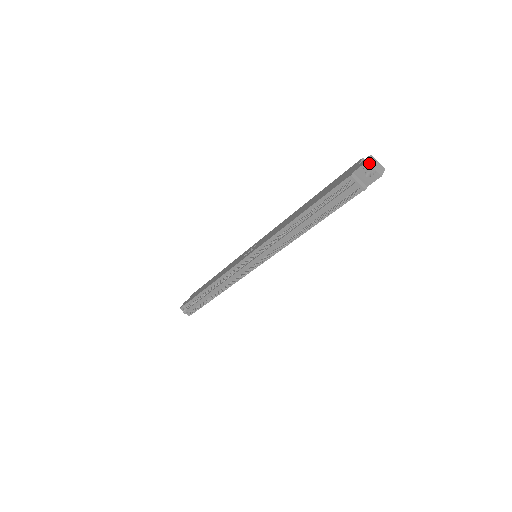
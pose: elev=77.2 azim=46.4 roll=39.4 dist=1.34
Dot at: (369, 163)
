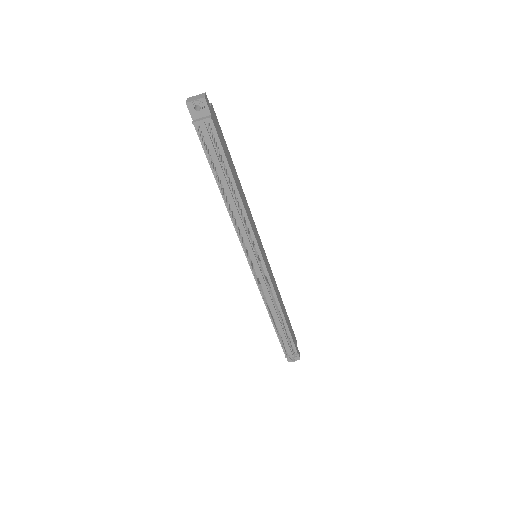
Dot at: (188, 102)
